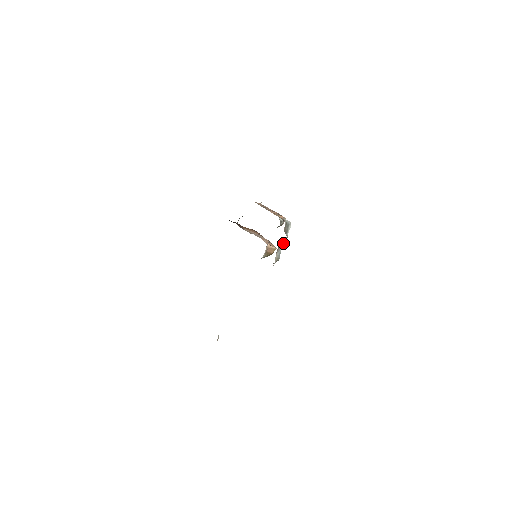
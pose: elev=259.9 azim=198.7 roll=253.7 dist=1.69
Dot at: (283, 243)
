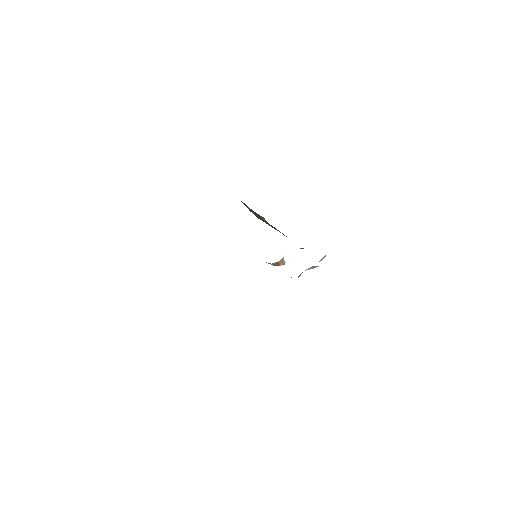
Dot at: (313, 267)
